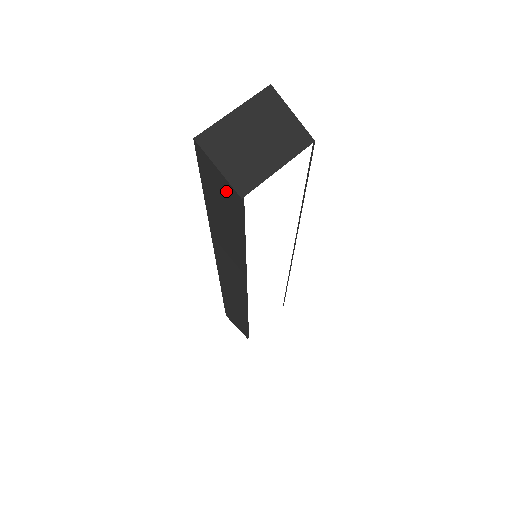
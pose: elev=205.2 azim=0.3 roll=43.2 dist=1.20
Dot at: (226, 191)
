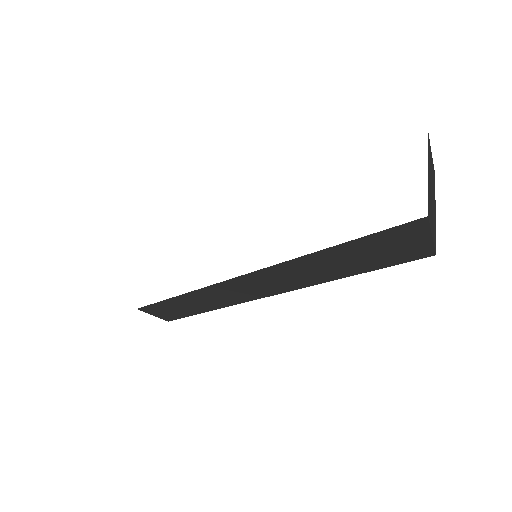
Dot at: (412, 248)
